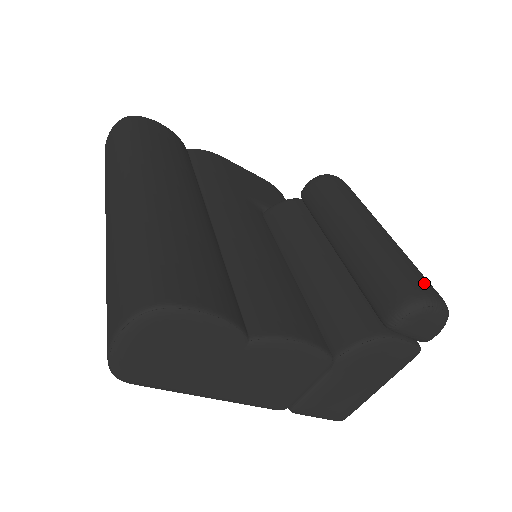
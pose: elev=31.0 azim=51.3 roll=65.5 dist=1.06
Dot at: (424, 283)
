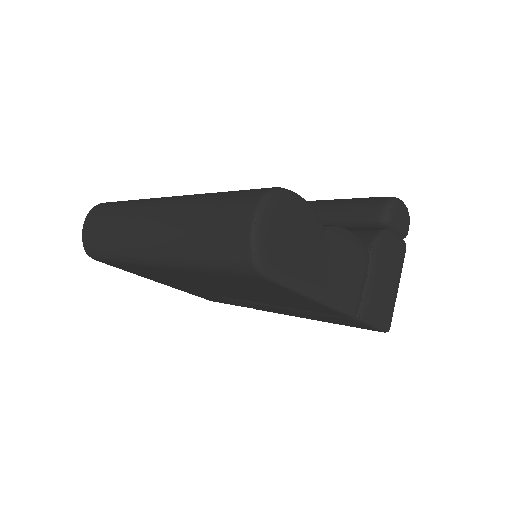
Dot at: occluded
